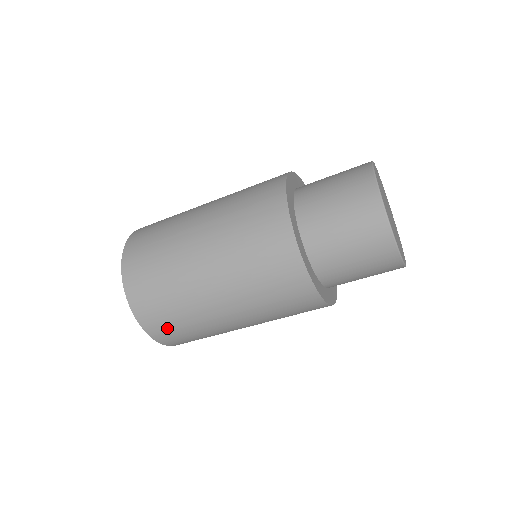
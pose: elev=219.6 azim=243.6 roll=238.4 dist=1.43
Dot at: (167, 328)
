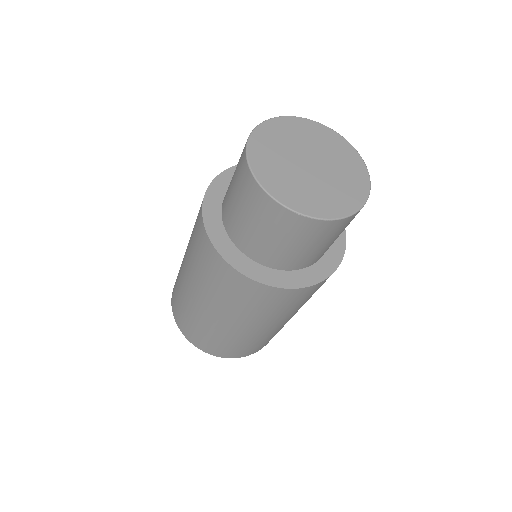
Dot at: (216, 347)
